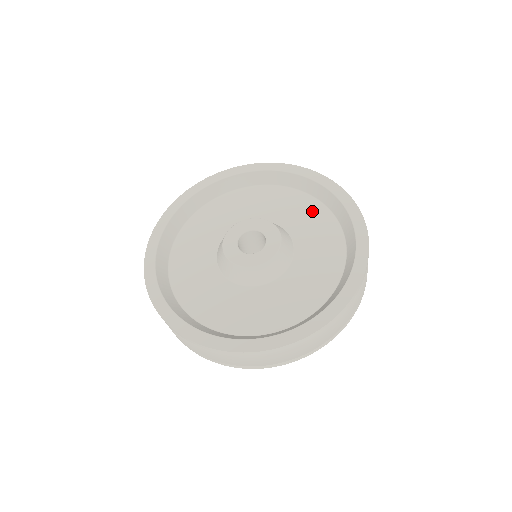
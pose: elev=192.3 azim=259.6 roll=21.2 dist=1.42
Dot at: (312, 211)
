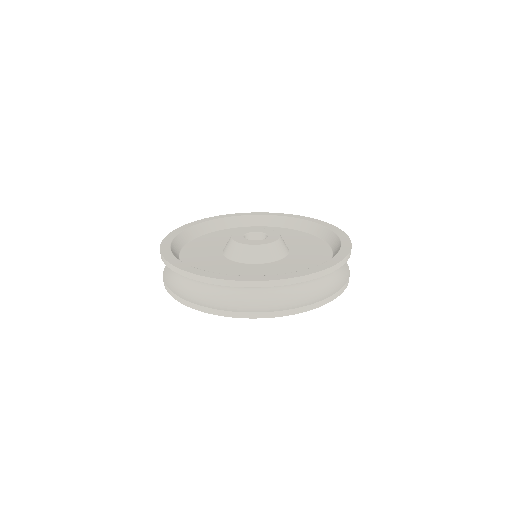
Dot at: (301, 236)
